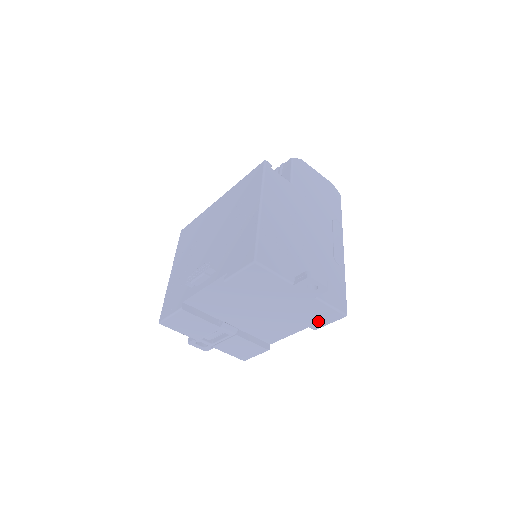
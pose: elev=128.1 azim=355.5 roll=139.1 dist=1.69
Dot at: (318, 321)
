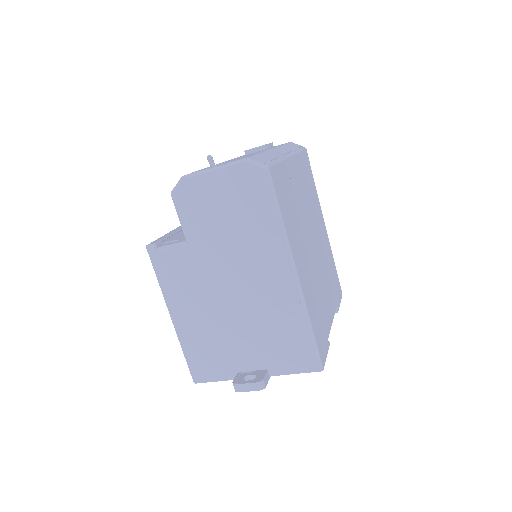
Dot at: occluded
